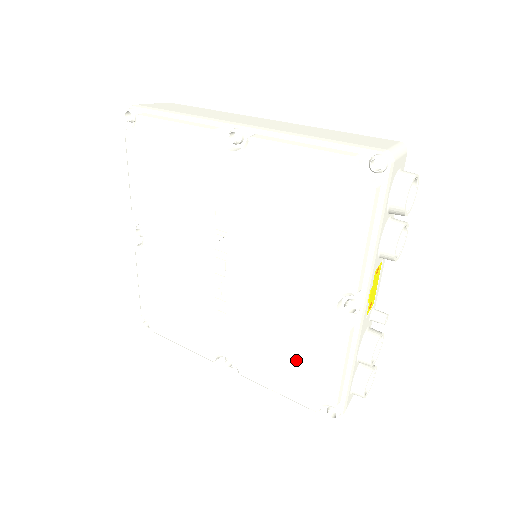
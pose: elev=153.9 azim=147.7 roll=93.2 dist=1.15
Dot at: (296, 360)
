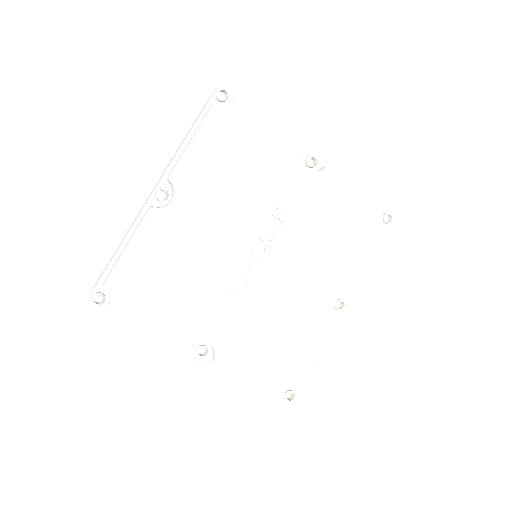
Dot at: (288, 345)
